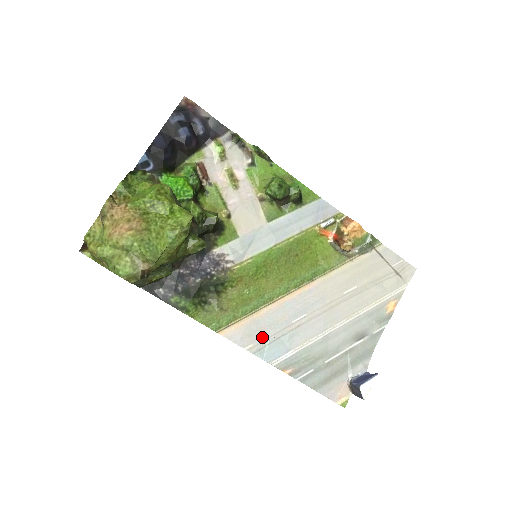
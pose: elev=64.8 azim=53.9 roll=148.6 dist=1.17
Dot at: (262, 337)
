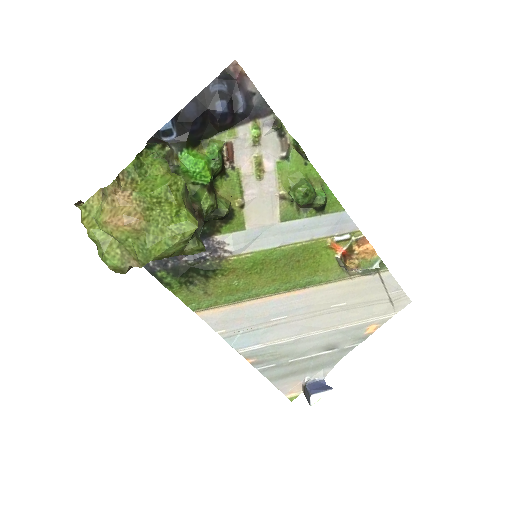
Dot at: (237, 326)
